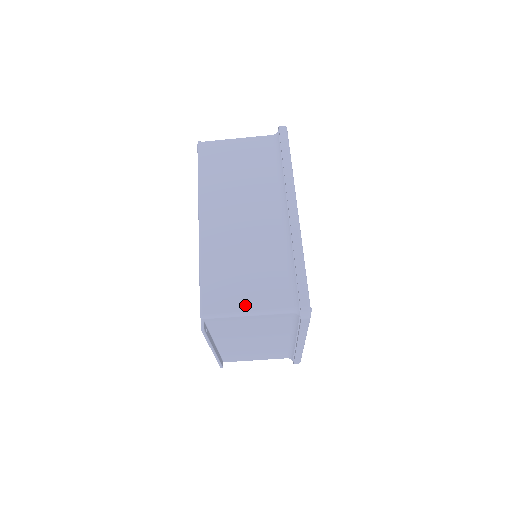
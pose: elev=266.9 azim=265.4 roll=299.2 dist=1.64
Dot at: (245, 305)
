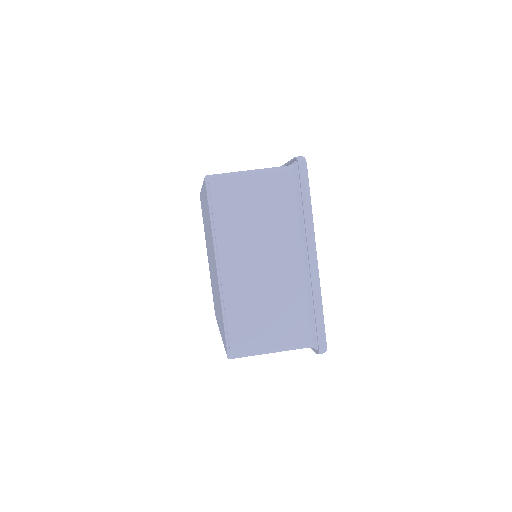
Dot at: occluded
